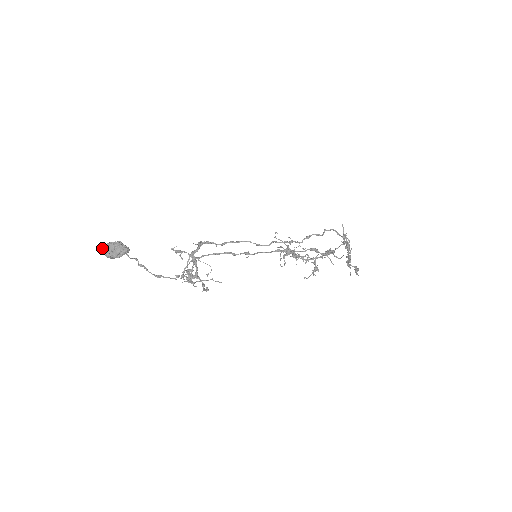
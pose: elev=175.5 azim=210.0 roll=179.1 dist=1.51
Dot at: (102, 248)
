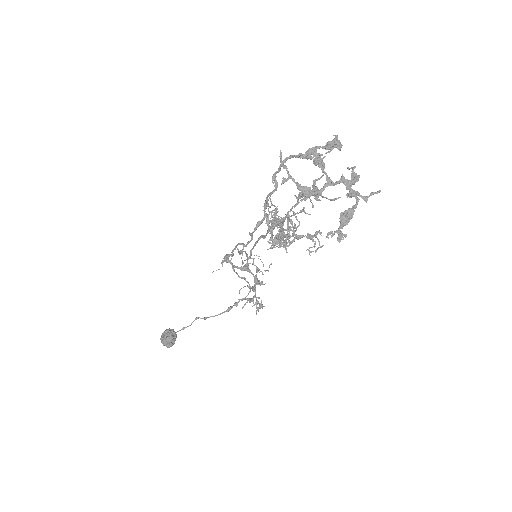
Dot at: occluded
